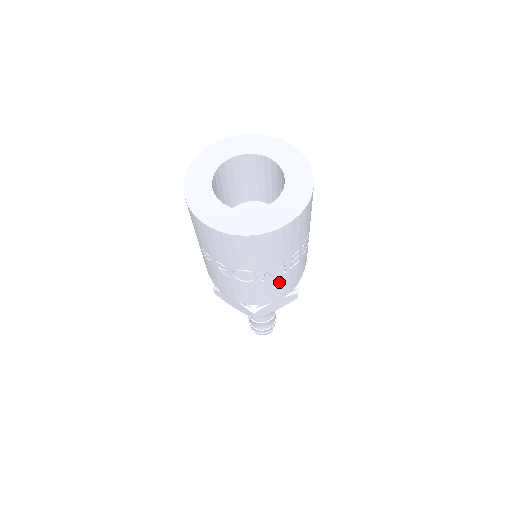
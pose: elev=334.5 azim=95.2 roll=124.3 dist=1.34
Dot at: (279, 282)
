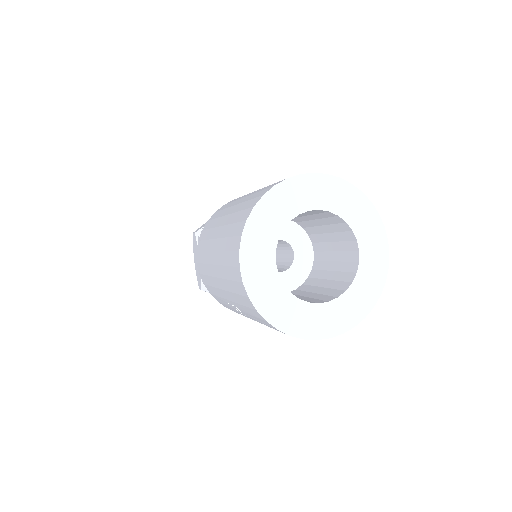
Dot at: occluded
